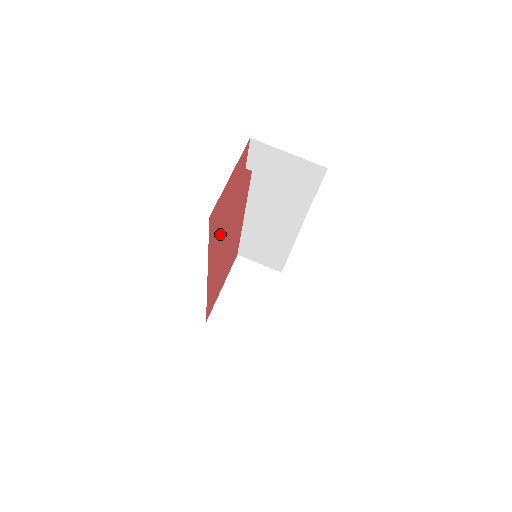
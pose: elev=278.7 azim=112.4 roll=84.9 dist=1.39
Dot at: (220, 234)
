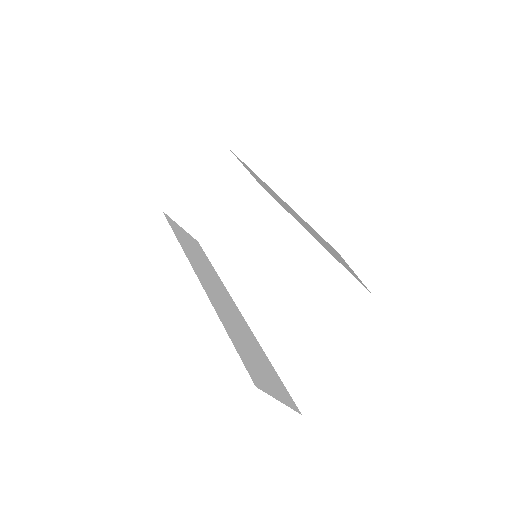
Dot at: occluded
